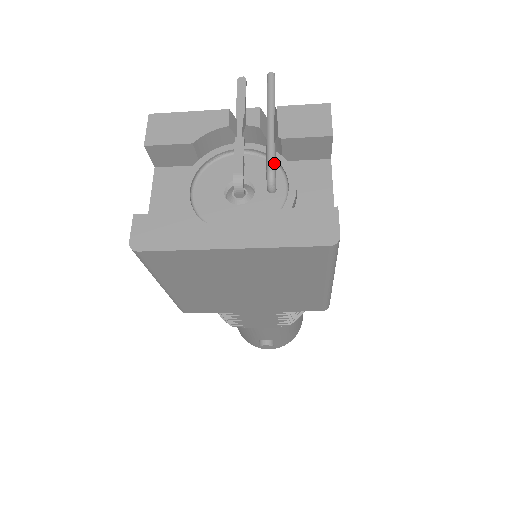
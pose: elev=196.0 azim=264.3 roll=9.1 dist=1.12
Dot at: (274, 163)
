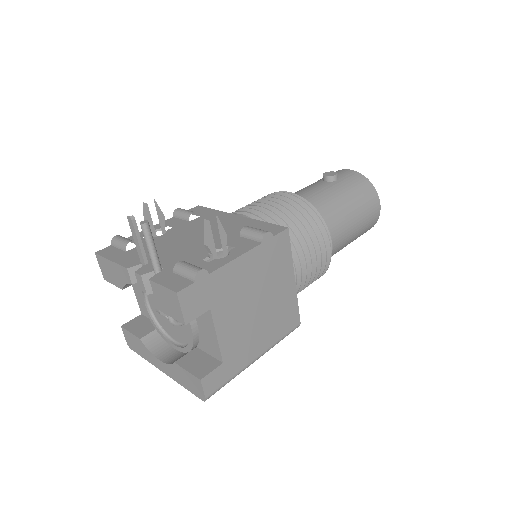
Dot at: occluded
